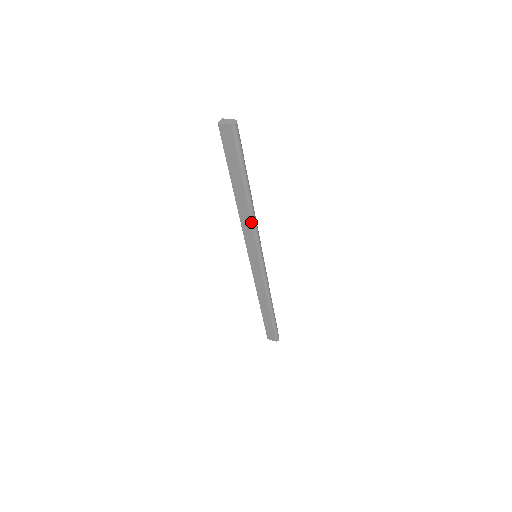
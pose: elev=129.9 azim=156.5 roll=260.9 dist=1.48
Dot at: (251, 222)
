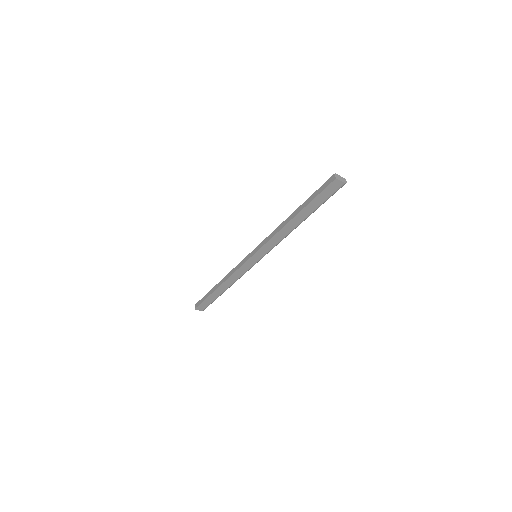
Dot at: (284, 237)
